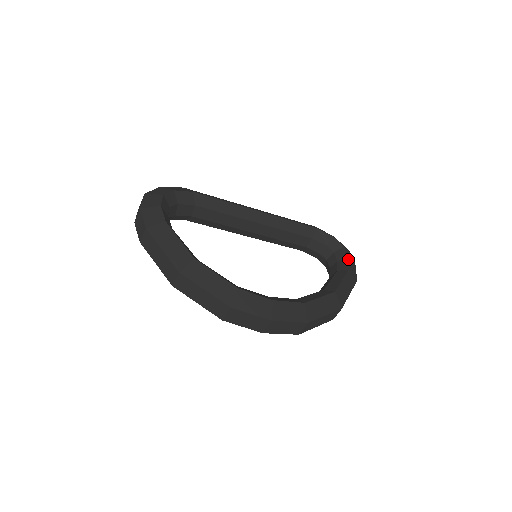
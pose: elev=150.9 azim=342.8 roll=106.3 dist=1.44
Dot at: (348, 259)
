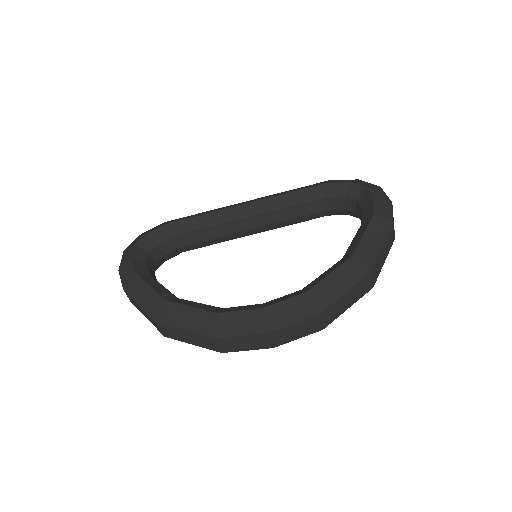
Dot at: (372, 201)
